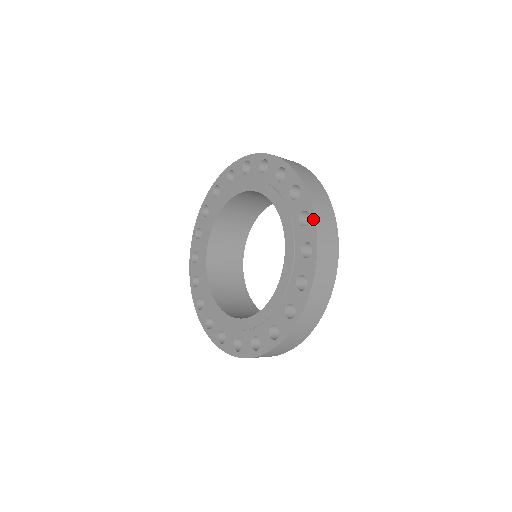
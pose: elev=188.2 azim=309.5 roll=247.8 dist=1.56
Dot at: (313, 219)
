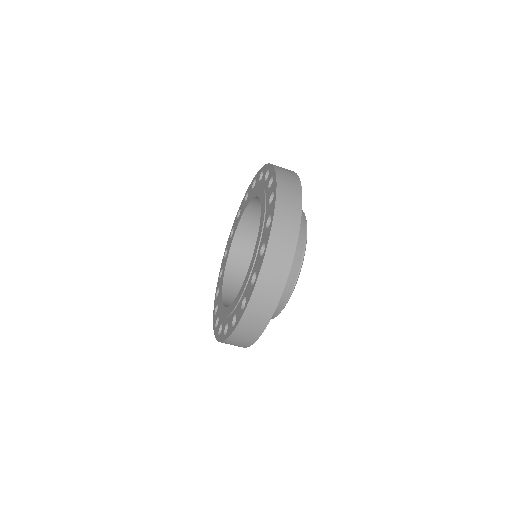
Dot at: (275, 194)
